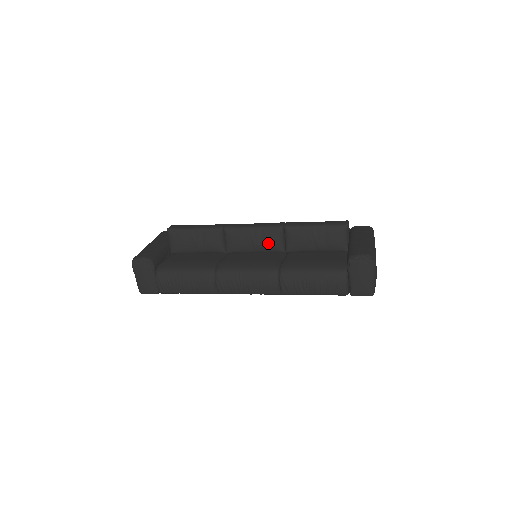
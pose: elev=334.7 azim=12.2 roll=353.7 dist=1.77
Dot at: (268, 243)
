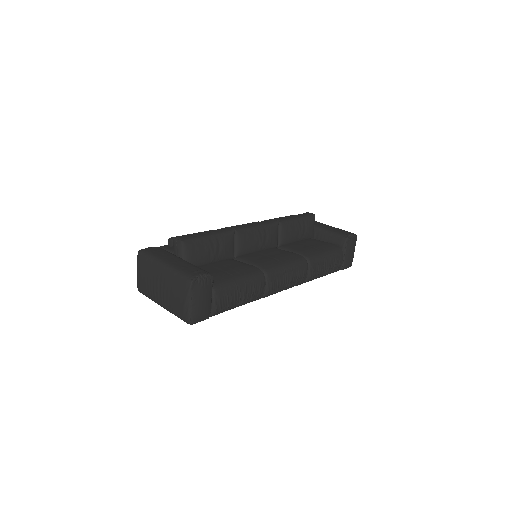
Dot at: (271, 240)
